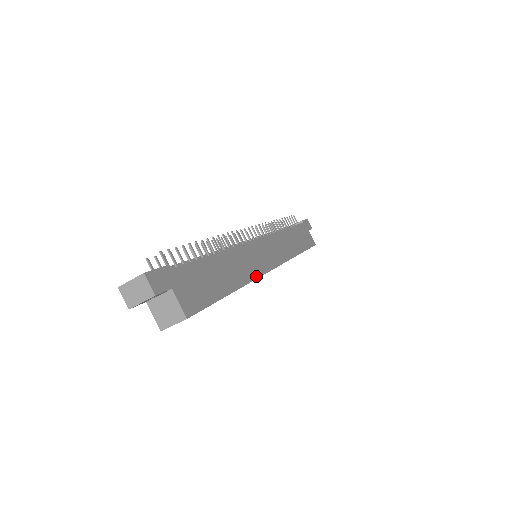
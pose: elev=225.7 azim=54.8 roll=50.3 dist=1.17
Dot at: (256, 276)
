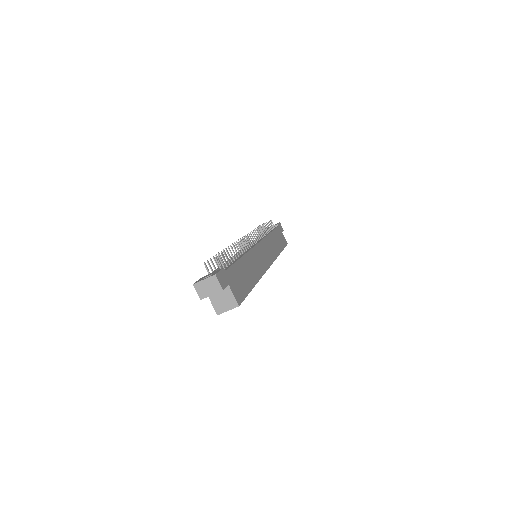
Dot at: (263, 273)
